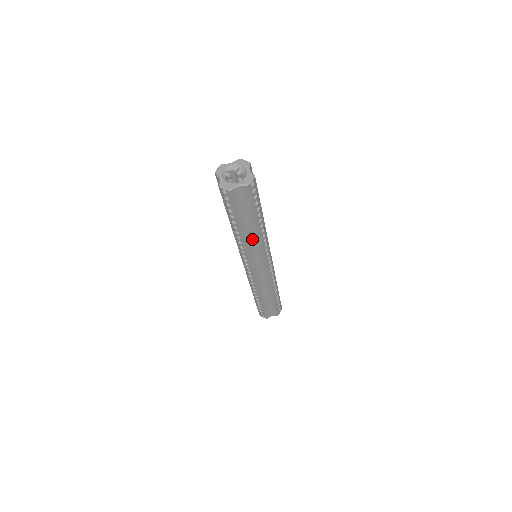
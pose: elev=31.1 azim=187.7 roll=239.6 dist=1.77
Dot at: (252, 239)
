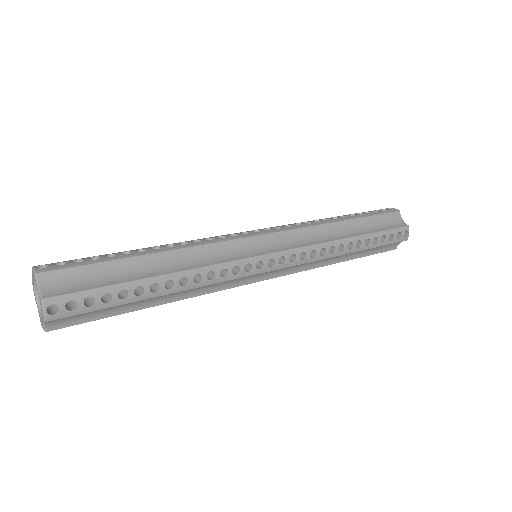
Dot at: occluded
